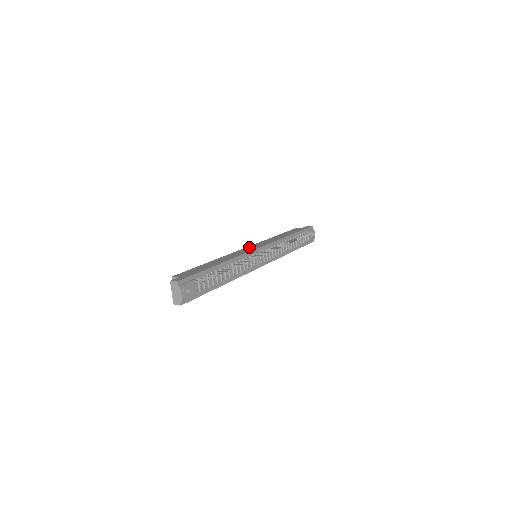
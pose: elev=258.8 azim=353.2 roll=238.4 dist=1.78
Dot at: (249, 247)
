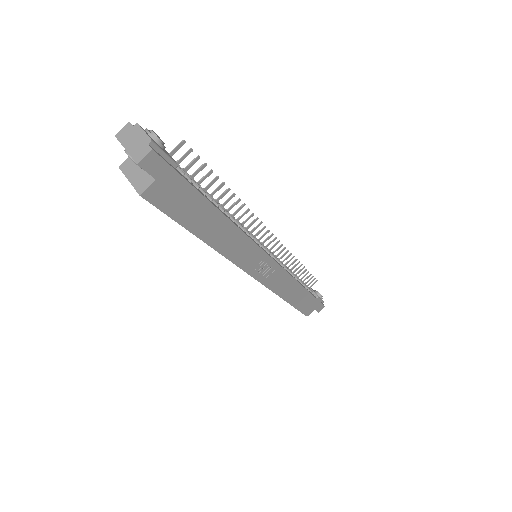
Dot at: occluded
